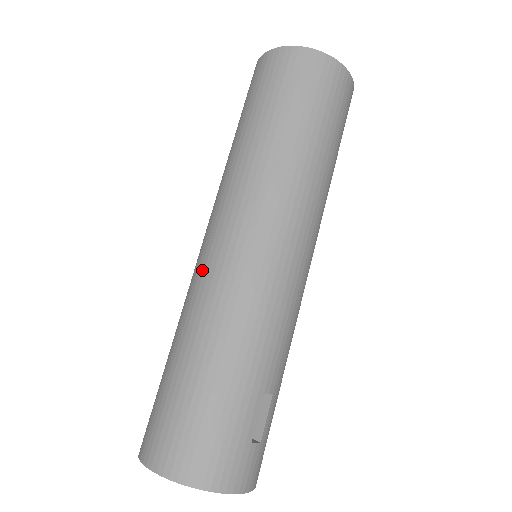
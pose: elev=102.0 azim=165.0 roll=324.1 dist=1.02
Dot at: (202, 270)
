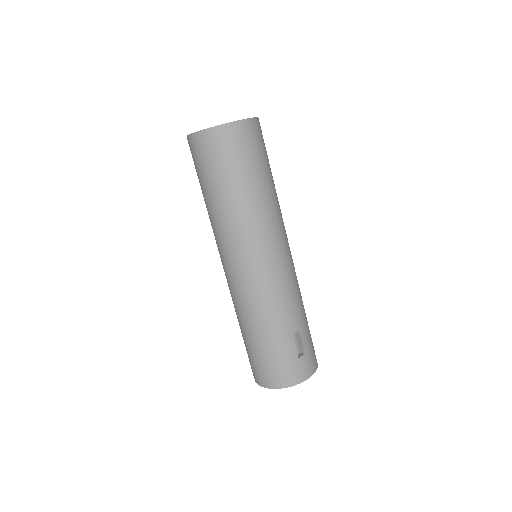
Dot at: (229, 287)
